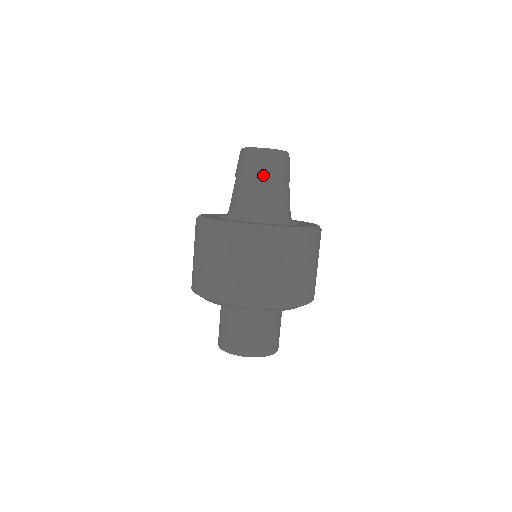
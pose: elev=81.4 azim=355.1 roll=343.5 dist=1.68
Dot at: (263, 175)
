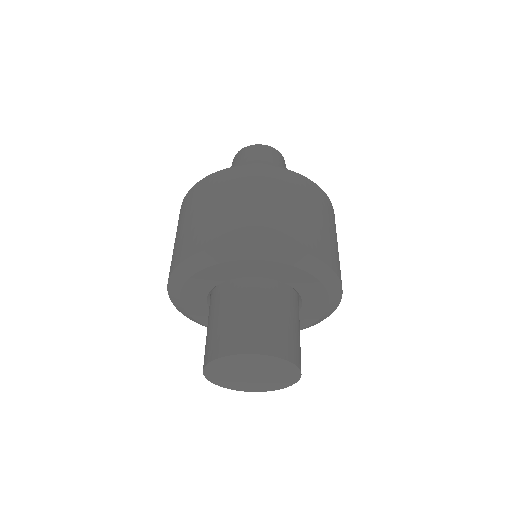
Dot at: (268, 160)
